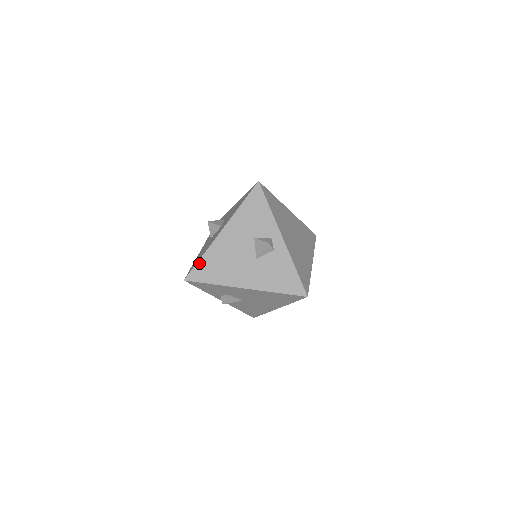
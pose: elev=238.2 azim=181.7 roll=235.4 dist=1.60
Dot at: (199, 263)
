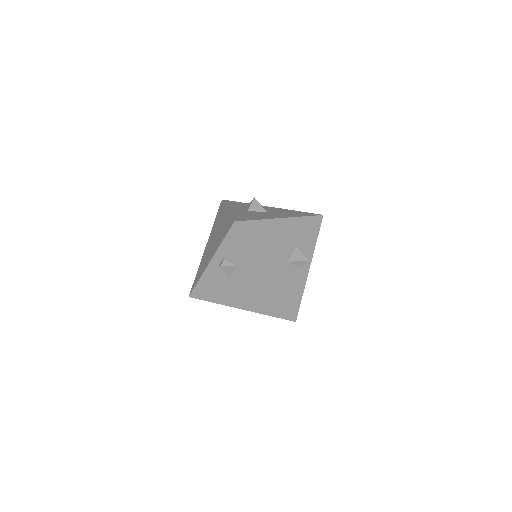
Dot at: (254, 222)
